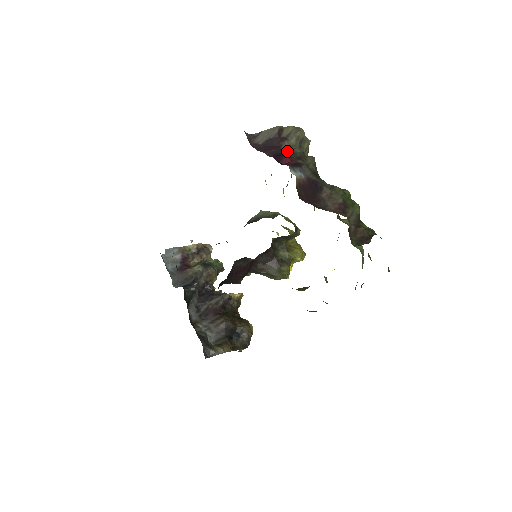
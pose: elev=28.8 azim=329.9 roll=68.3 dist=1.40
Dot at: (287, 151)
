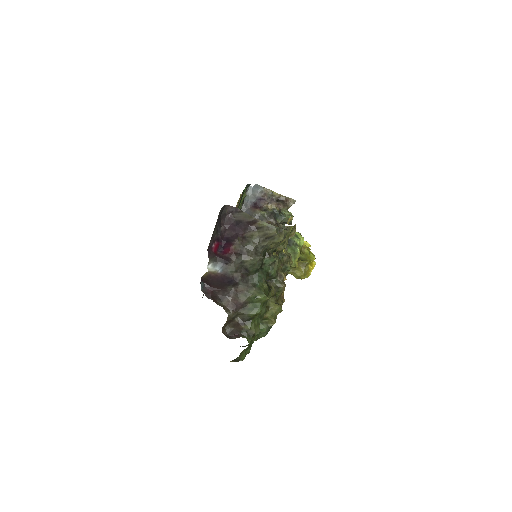
Dot at: (245, 239)
